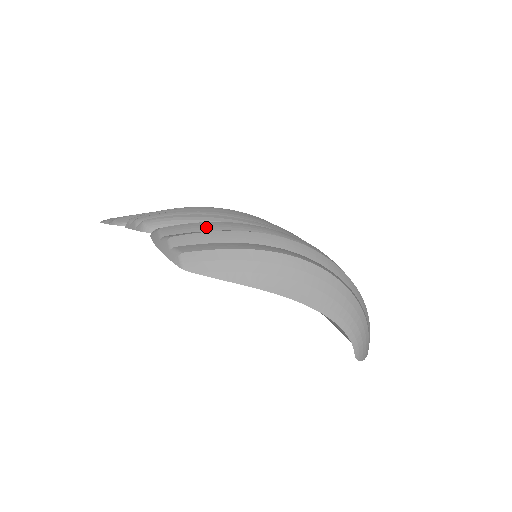
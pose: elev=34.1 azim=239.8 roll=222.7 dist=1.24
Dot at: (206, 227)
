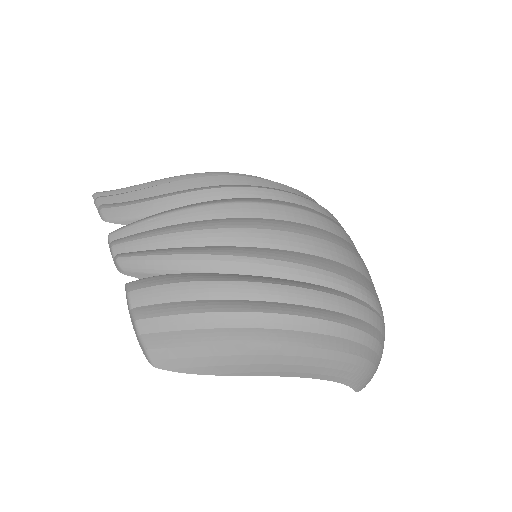
Dot at: (174, 294)
